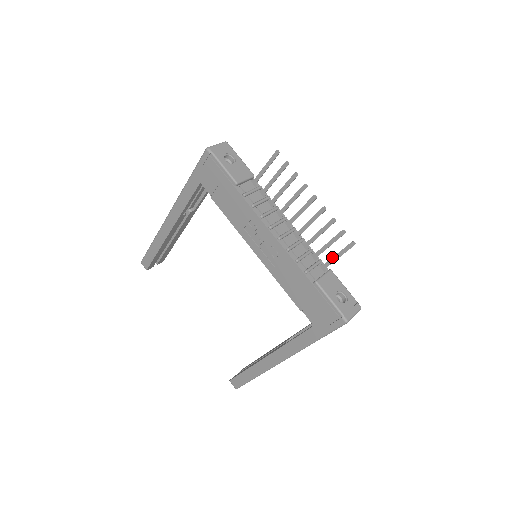
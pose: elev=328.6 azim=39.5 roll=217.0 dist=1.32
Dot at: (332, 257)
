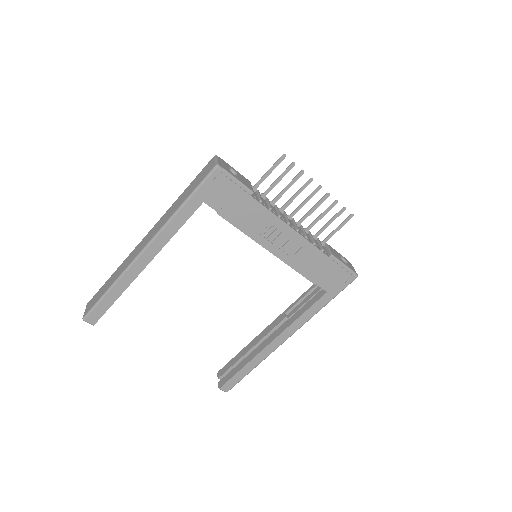
Dot at: (332, 232)
